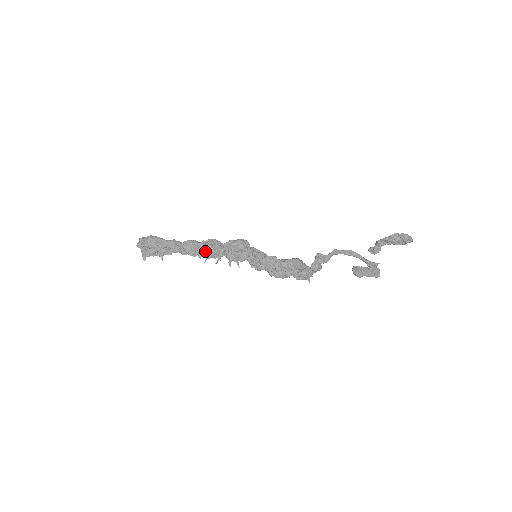
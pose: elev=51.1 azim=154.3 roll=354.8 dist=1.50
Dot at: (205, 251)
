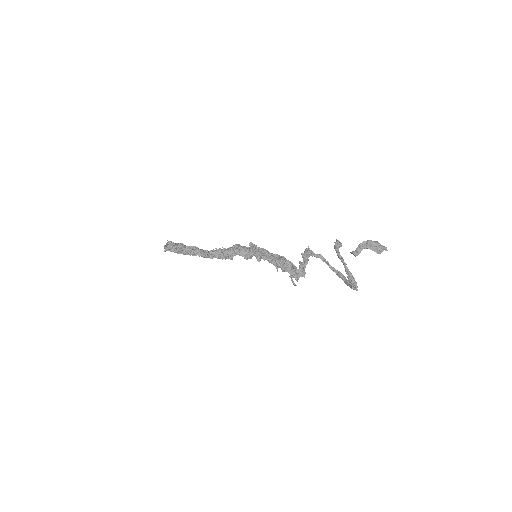
Dot at: (216, 252)
